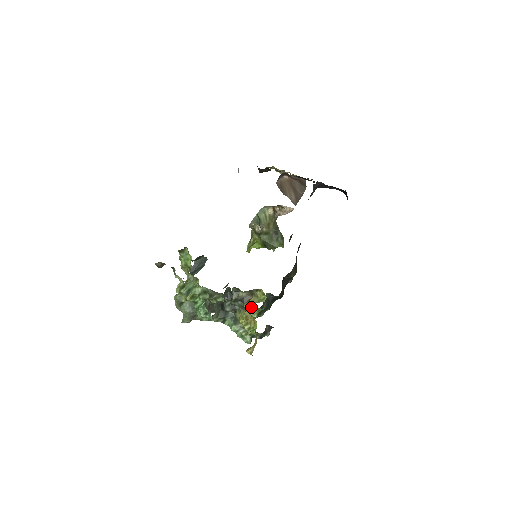
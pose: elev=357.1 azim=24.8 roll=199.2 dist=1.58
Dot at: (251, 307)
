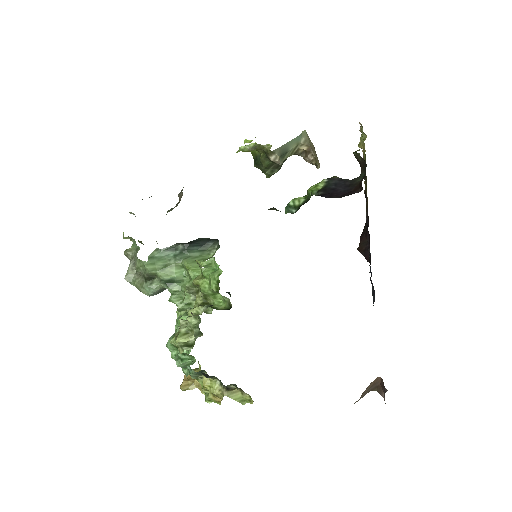
Dot at: occluded
